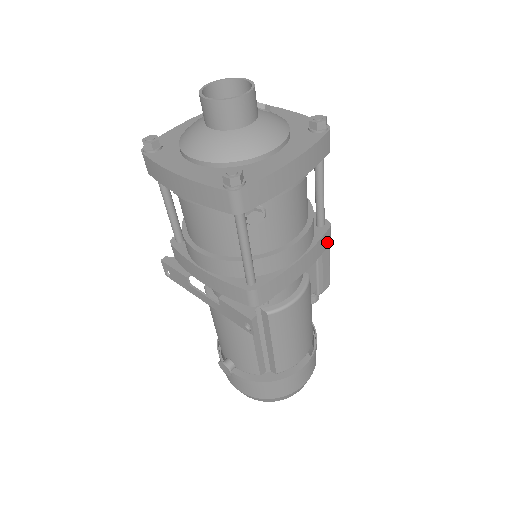
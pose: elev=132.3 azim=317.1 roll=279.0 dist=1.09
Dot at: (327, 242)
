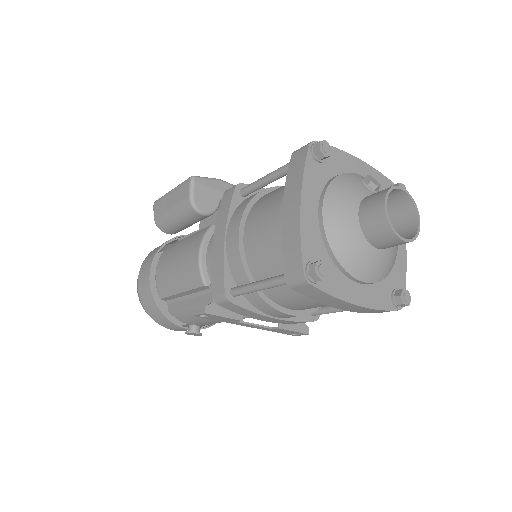
Dot at: occluded
